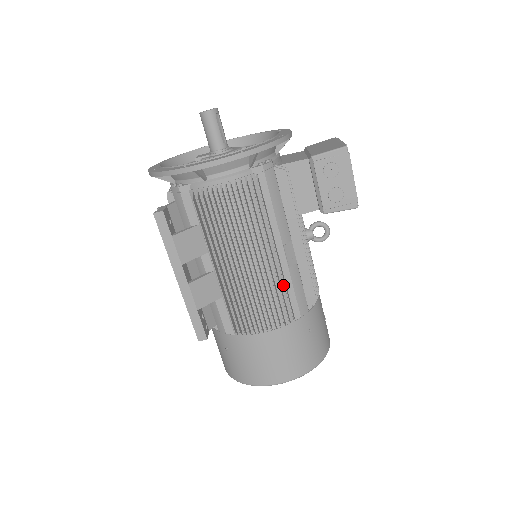
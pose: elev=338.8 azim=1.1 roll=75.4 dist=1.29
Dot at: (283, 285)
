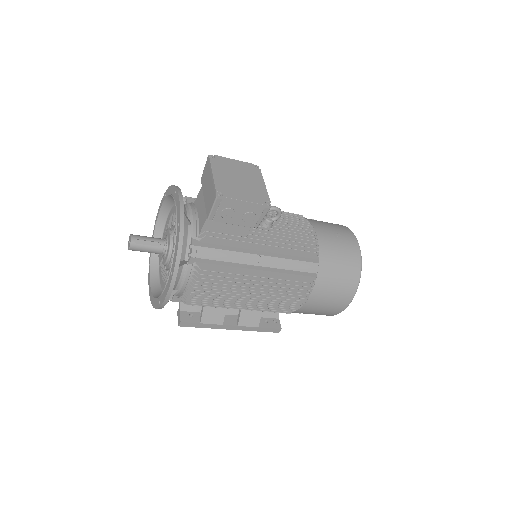
Dot at: (285, 275)
